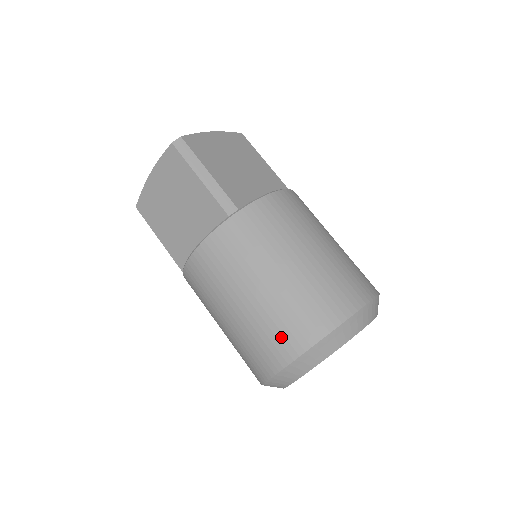
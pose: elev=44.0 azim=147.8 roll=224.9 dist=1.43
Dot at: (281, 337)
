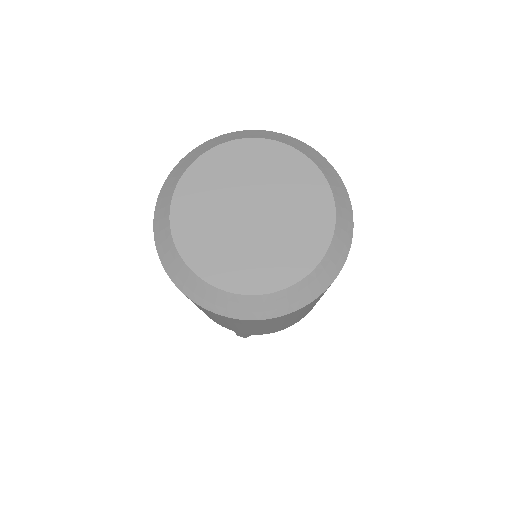
Dot at: occluded
